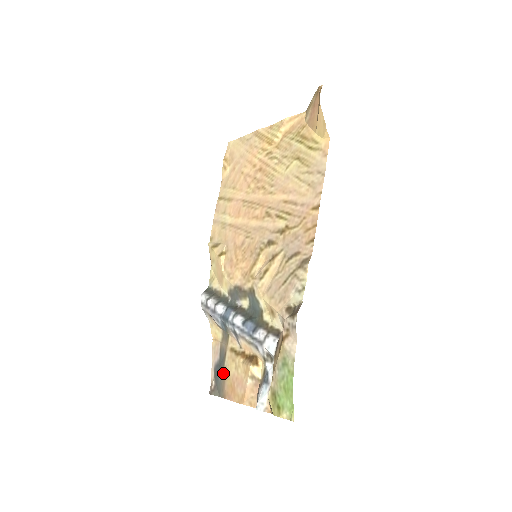
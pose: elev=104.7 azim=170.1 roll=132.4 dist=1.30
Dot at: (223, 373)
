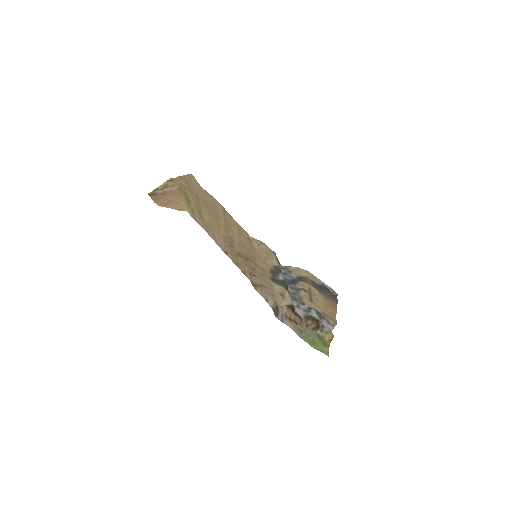
Dot at: (324, 294)
